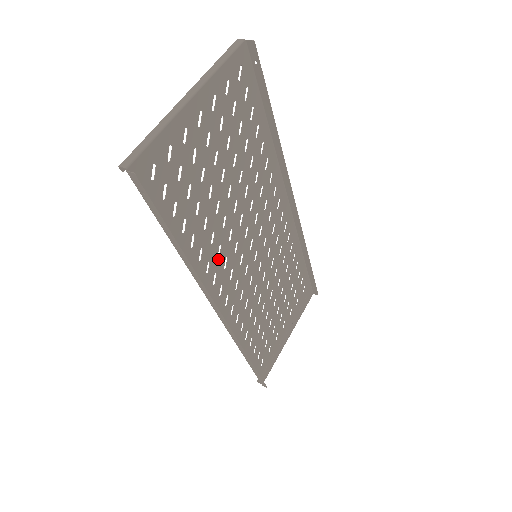
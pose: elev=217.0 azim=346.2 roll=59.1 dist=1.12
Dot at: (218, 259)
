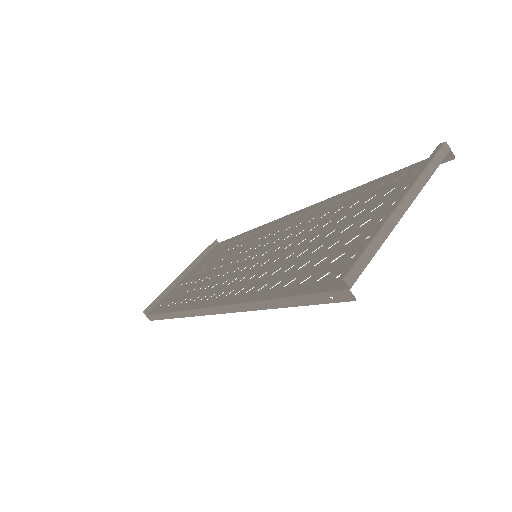
Dot at: (256, 279)
